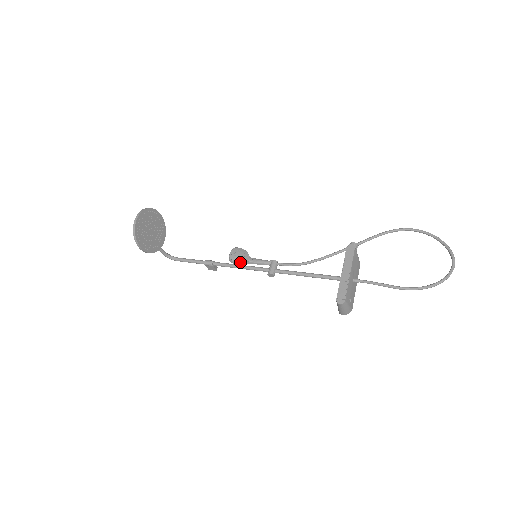
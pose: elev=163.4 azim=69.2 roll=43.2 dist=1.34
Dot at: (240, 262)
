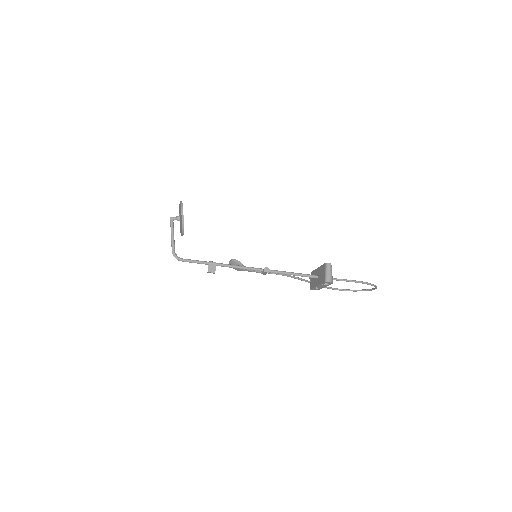
Dot at: (241, 263)
